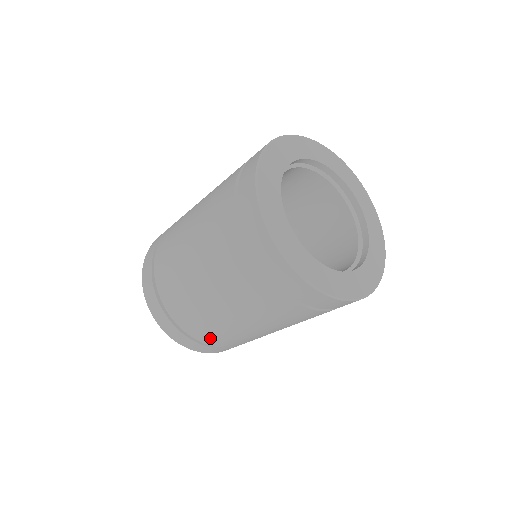
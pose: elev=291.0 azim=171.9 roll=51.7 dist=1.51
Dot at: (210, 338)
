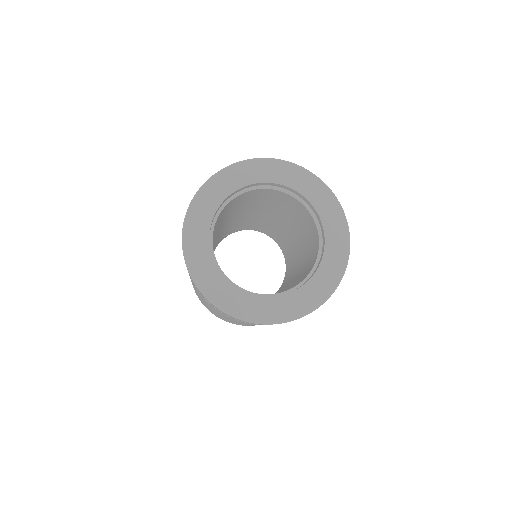
Dot at: (214, 313)
